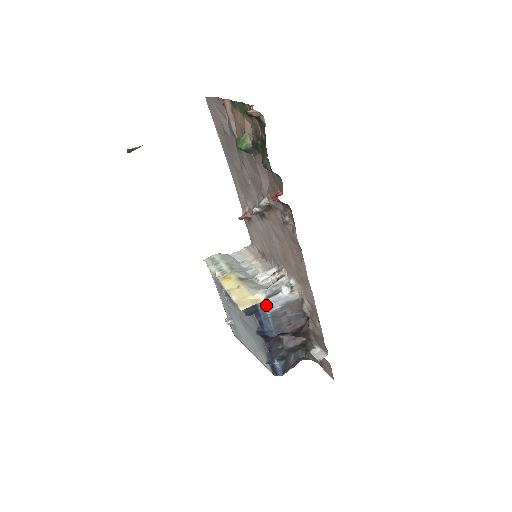
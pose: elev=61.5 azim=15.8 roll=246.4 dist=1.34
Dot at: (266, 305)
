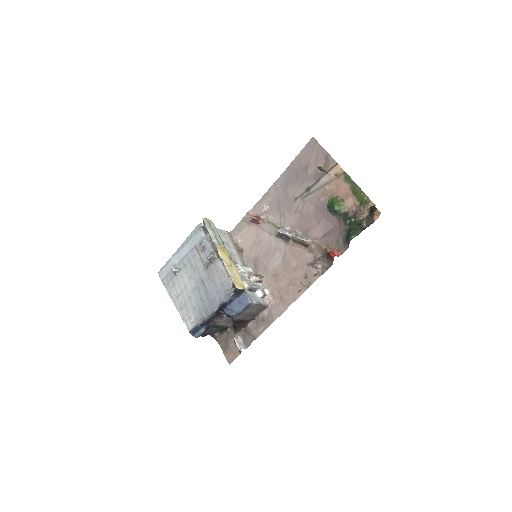
Dot at: (248, 295)
